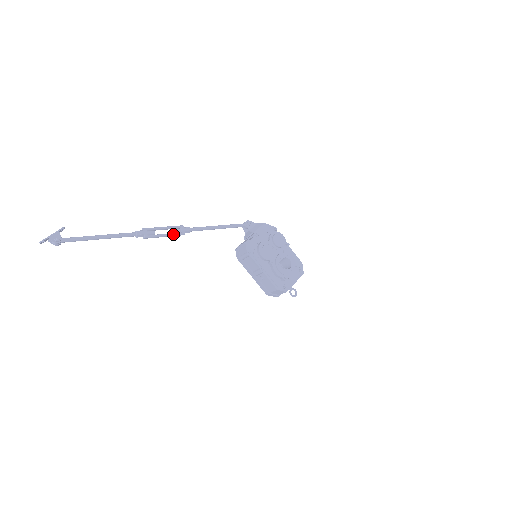
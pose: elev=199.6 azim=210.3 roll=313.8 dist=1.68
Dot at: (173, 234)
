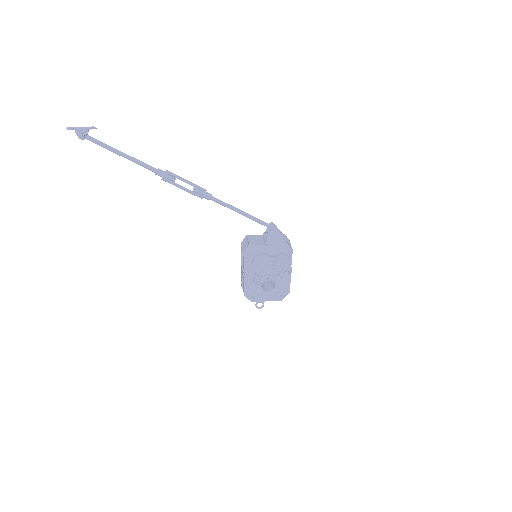
Dot at: (190, 192)
